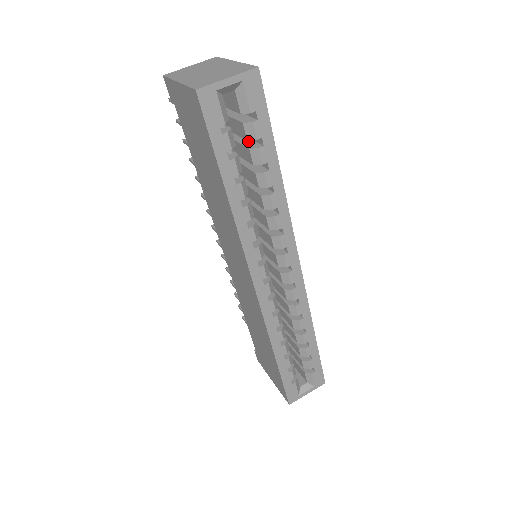
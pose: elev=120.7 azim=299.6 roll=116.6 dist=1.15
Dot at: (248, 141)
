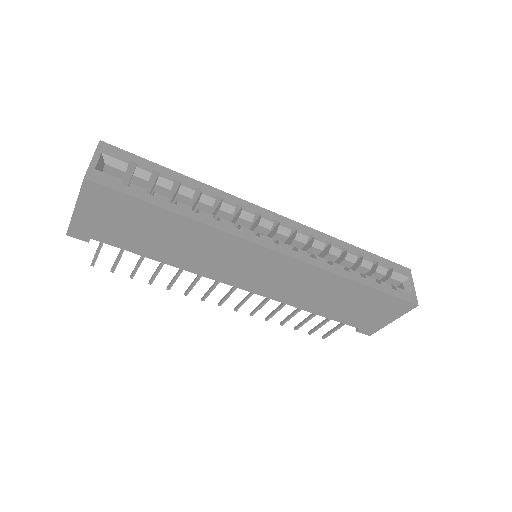
Dot at: (151, 190)
